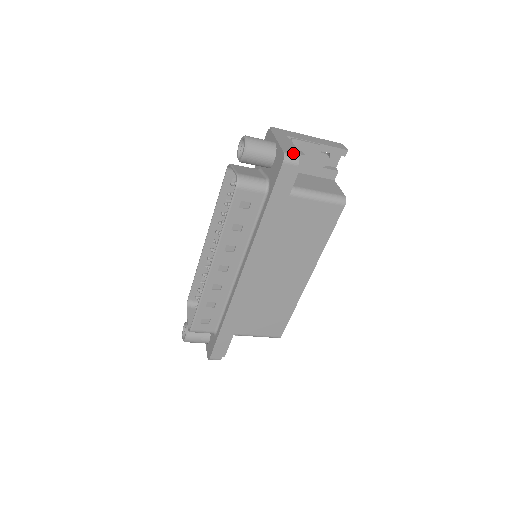
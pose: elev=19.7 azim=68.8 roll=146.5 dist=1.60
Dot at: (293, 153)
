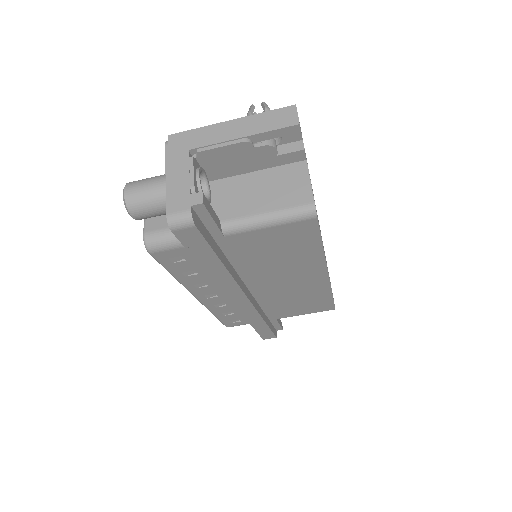
Dot at: (182, 209)
